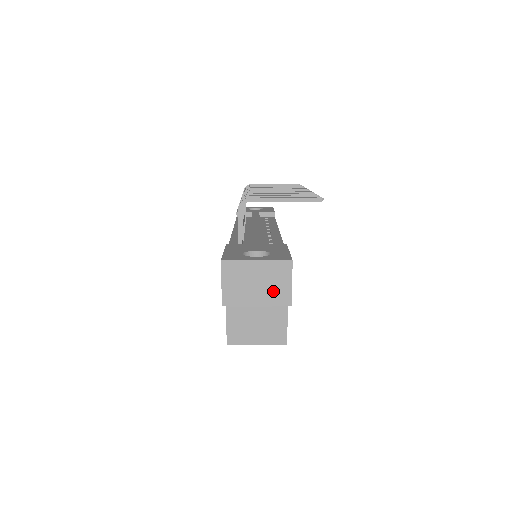
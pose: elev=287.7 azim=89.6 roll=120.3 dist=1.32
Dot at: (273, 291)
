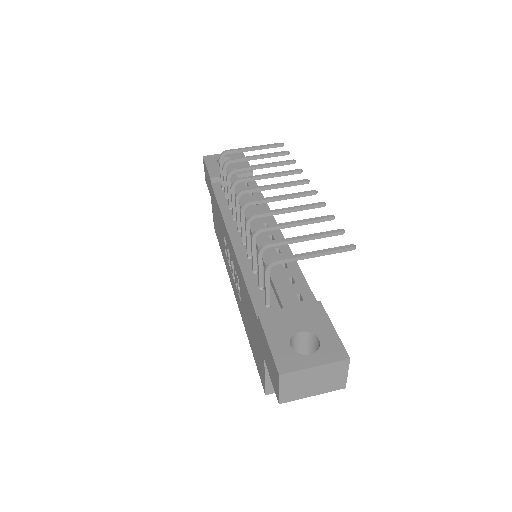
Dot at: (329, 383)
